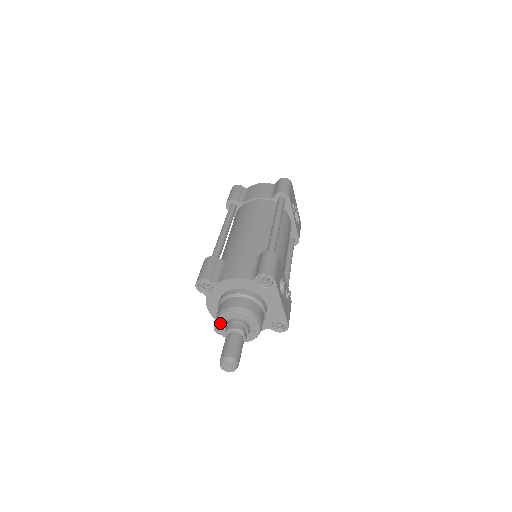
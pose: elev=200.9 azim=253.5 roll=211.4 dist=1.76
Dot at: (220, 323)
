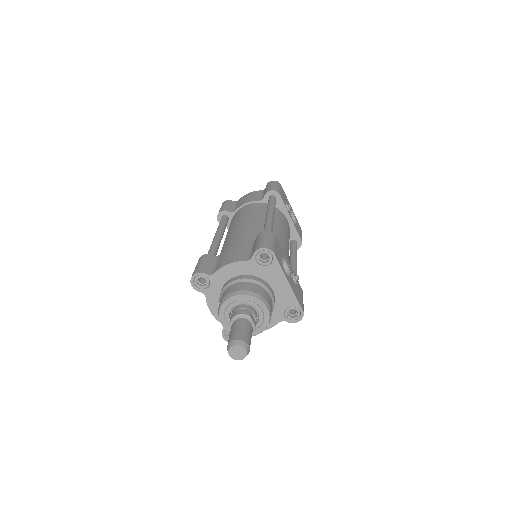
Dot at: (223, 316)
